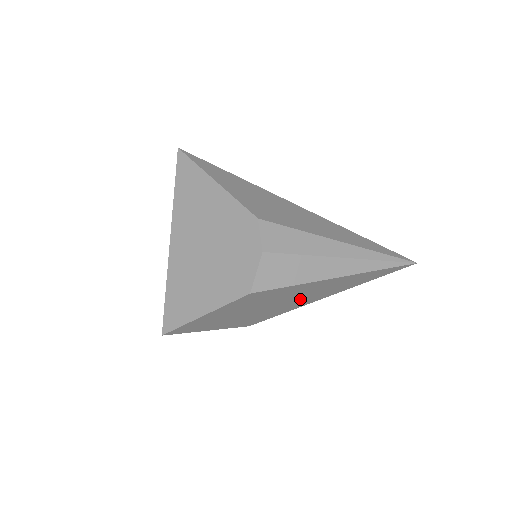
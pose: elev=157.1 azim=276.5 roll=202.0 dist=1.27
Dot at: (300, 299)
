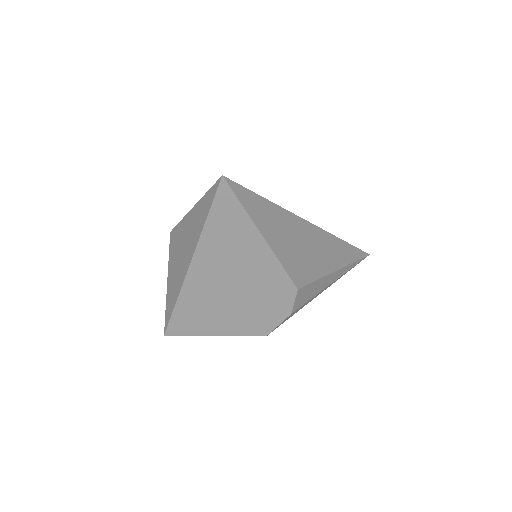
Dot at: occluded
